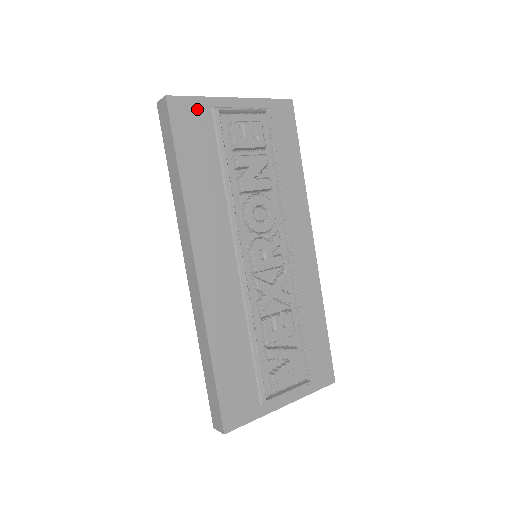
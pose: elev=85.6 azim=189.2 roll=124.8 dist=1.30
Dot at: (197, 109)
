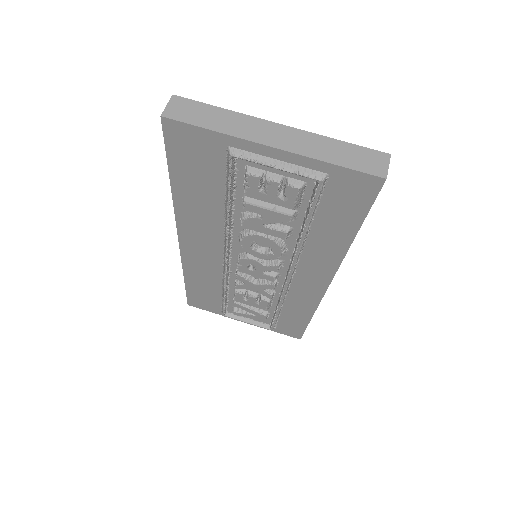
Dot at: (205, 141)
